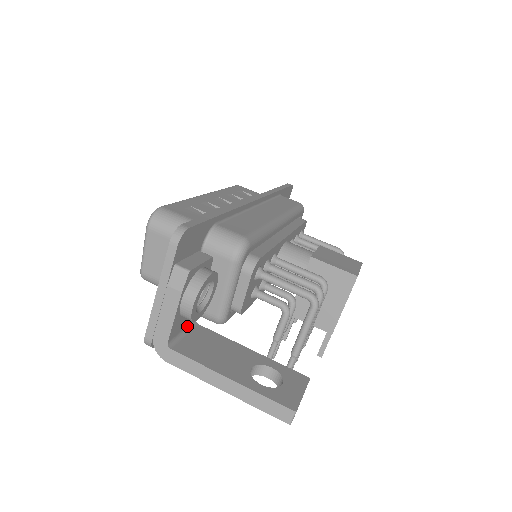
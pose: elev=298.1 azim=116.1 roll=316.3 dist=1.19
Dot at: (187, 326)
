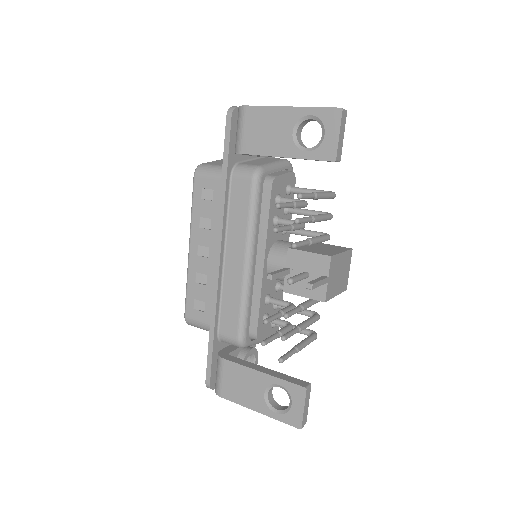
Dot at: occluded
